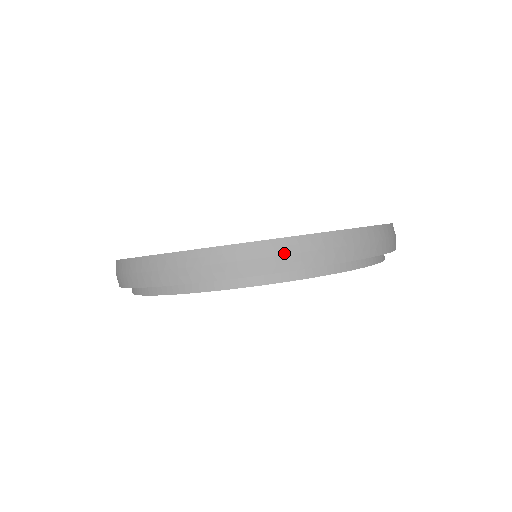
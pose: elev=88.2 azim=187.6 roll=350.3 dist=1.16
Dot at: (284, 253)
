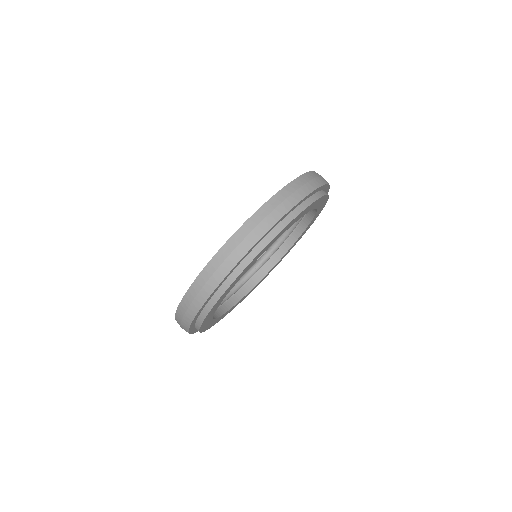
Dot at: (249, 232)
